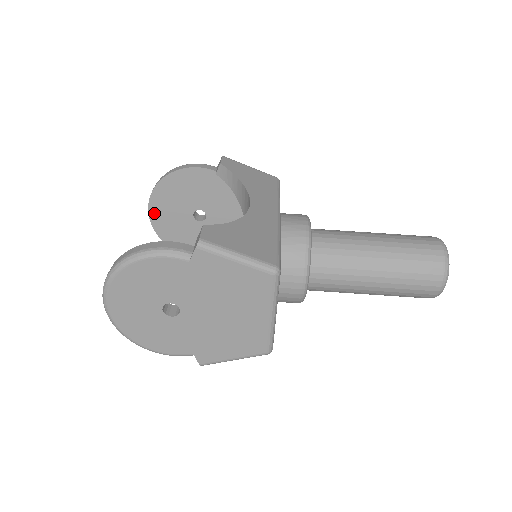
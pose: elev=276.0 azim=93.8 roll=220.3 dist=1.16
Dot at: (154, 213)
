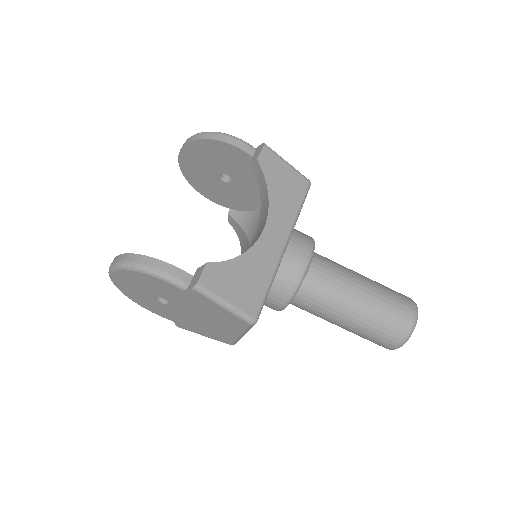
Dot at: (184, 158)
